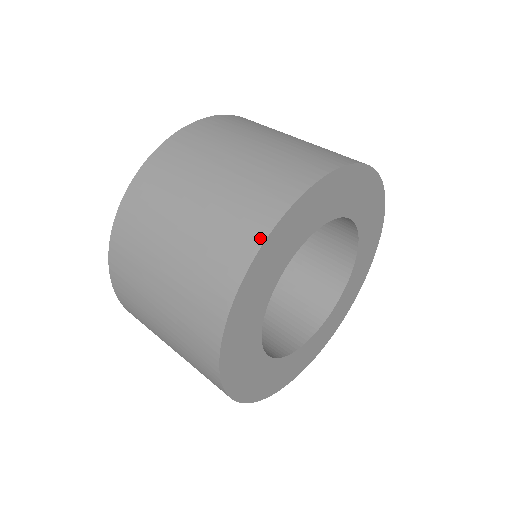
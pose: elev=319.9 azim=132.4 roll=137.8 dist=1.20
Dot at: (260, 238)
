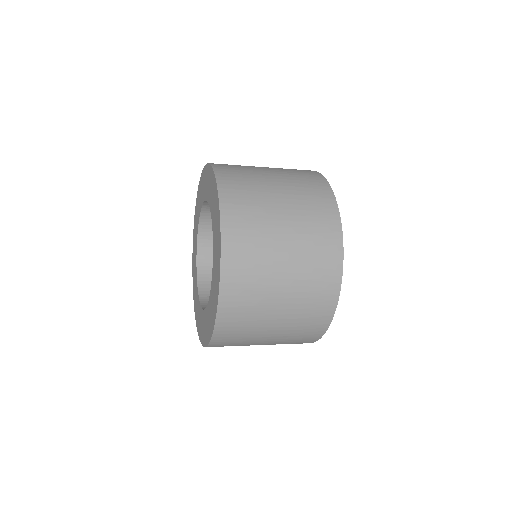
Dot at: occluded
